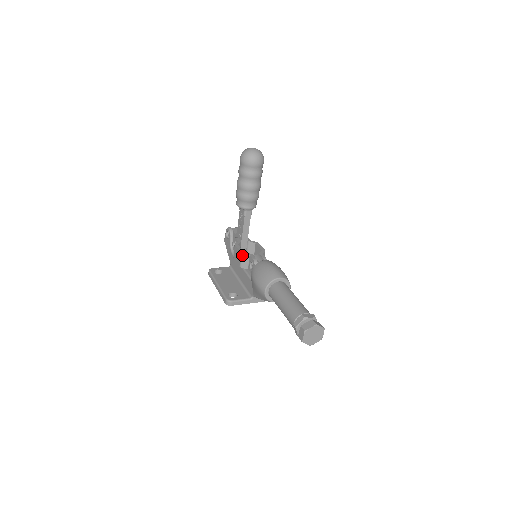
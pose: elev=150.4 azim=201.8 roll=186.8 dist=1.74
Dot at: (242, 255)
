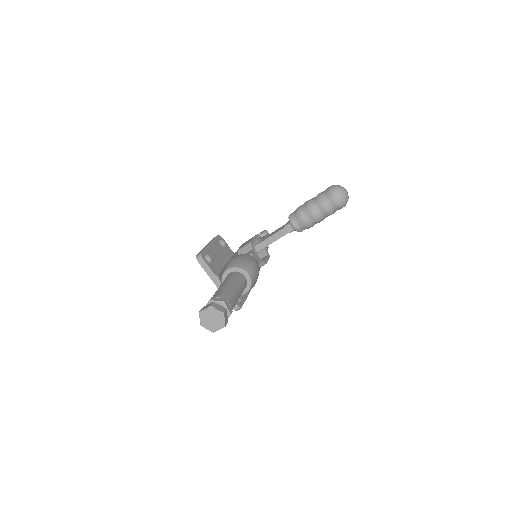
Dot at: (249, 244)
